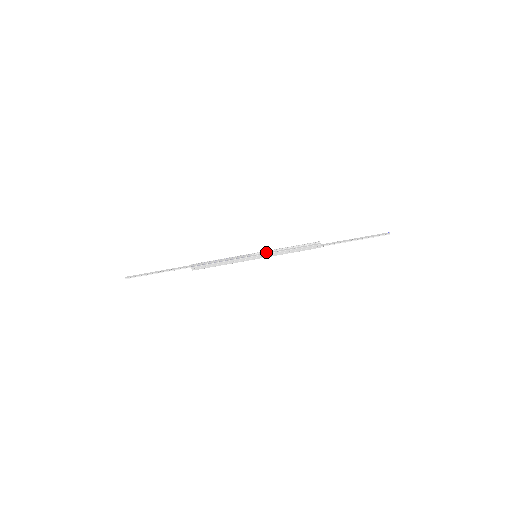
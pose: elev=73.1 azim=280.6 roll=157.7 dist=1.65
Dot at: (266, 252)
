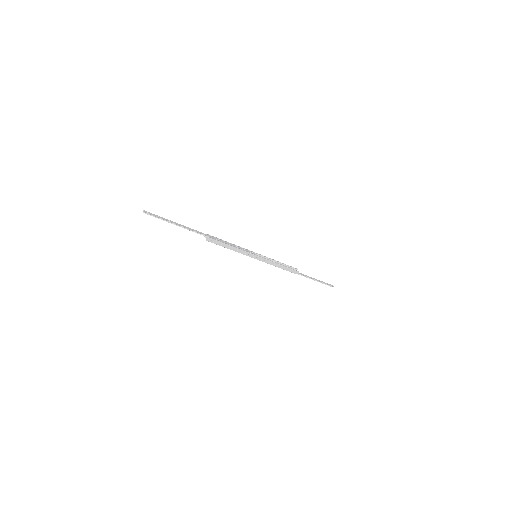
Dot at: (263, 257)
